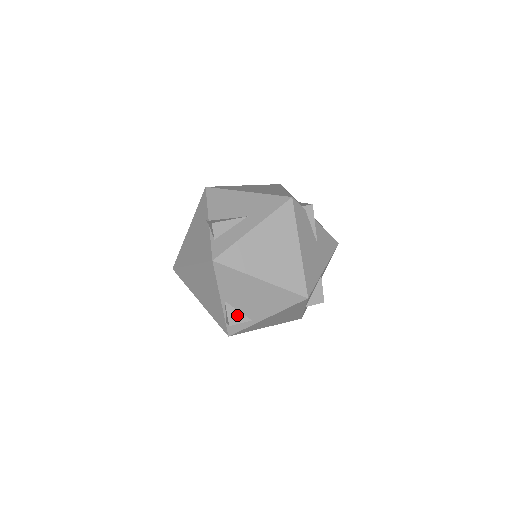
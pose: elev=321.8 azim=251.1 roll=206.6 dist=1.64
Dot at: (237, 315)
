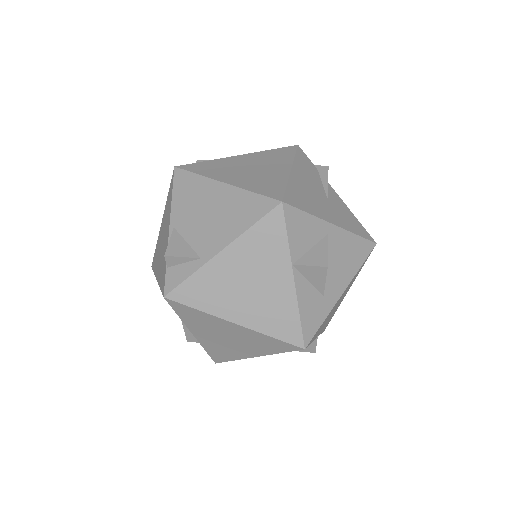
Dot at: (182, 247)
